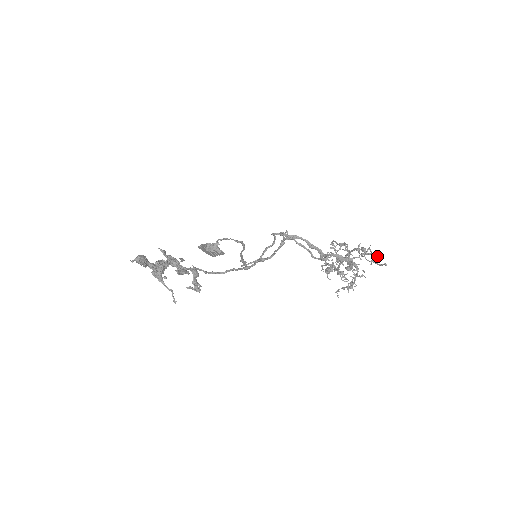
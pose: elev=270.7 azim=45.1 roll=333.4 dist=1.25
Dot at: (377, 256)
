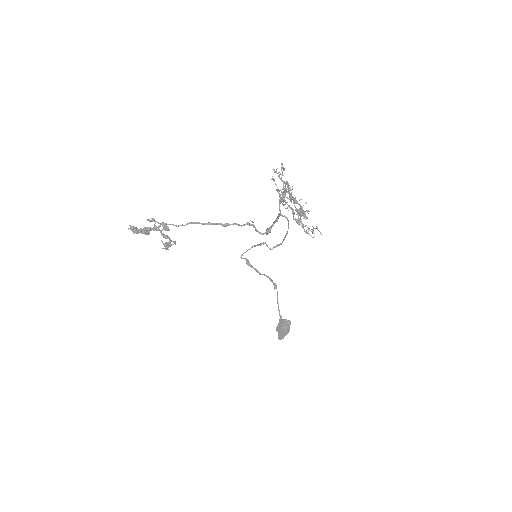
Dot at: occluded
